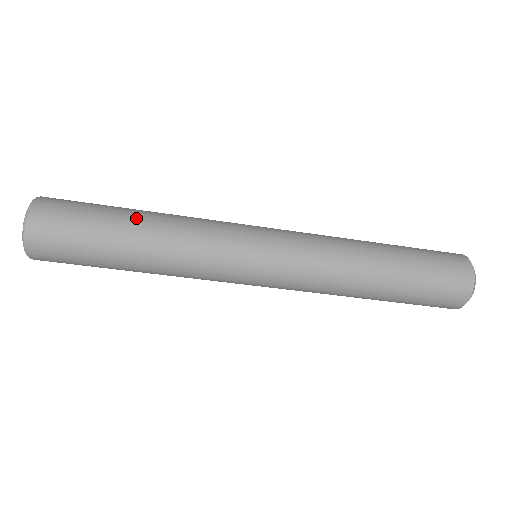
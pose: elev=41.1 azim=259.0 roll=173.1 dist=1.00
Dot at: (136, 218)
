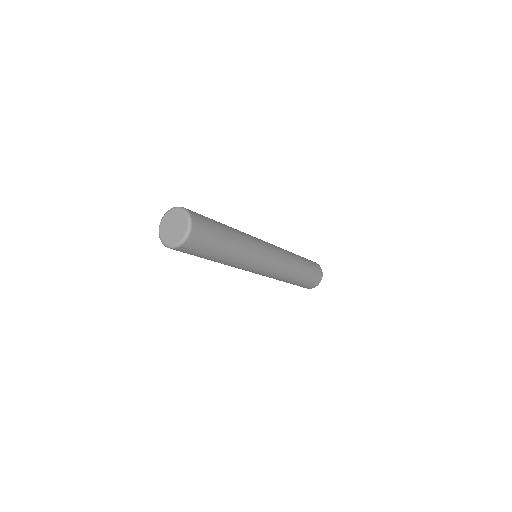
Dot at: (231, 235)
